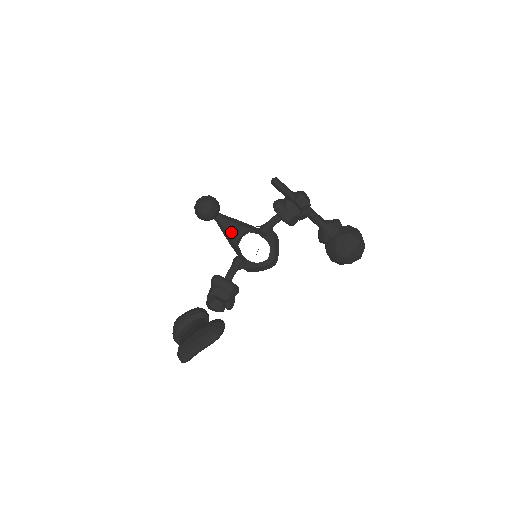
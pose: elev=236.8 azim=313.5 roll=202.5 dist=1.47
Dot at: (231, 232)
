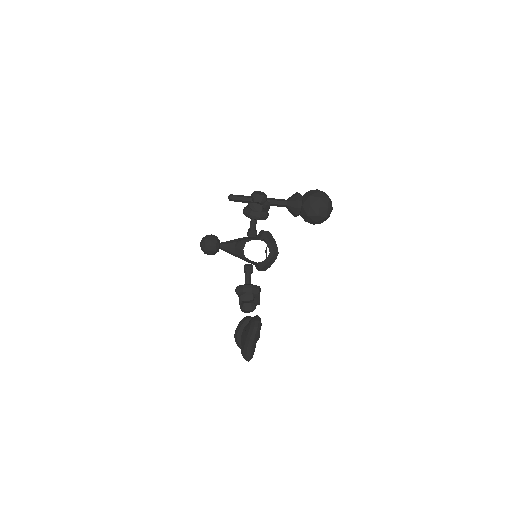
Dot at: (235, 250)
